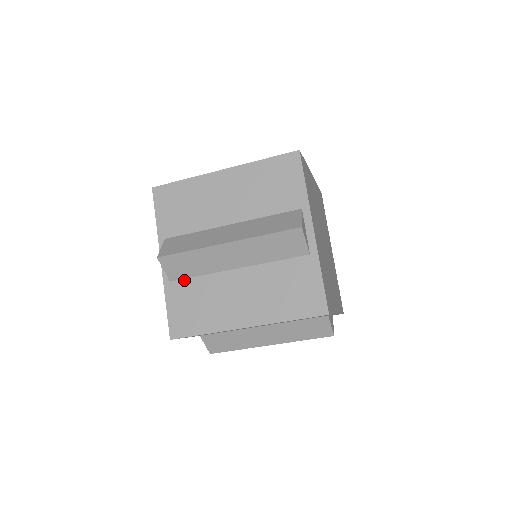
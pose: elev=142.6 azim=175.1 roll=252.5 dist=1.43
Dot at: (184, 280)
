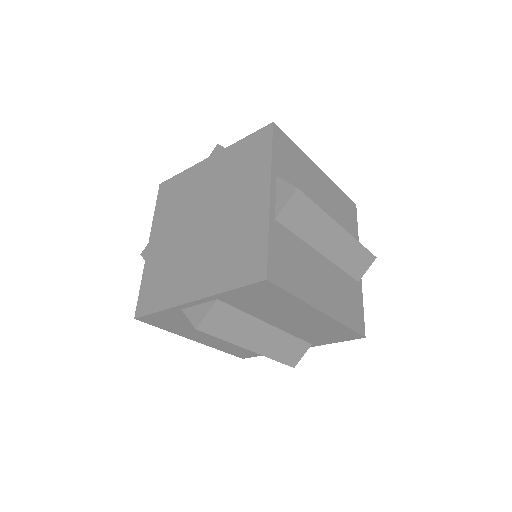
Dot at: occluded
